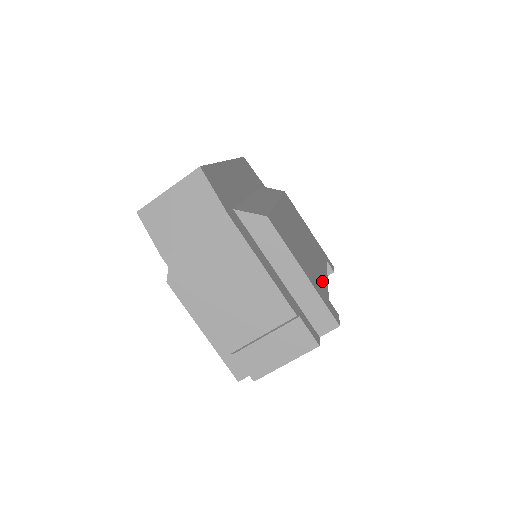
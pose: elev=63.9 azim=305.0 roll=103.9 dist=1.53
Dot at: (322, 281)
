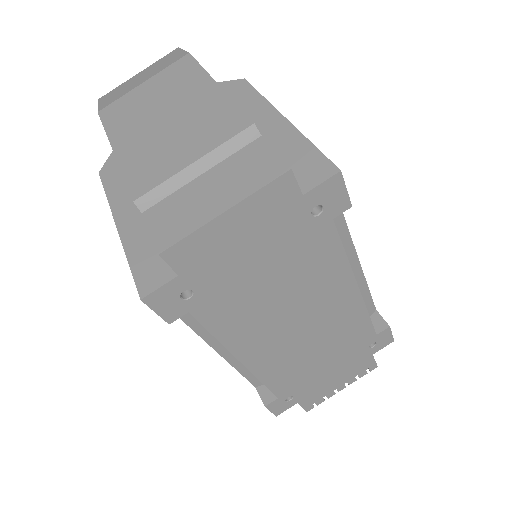
Dot at: occluded
